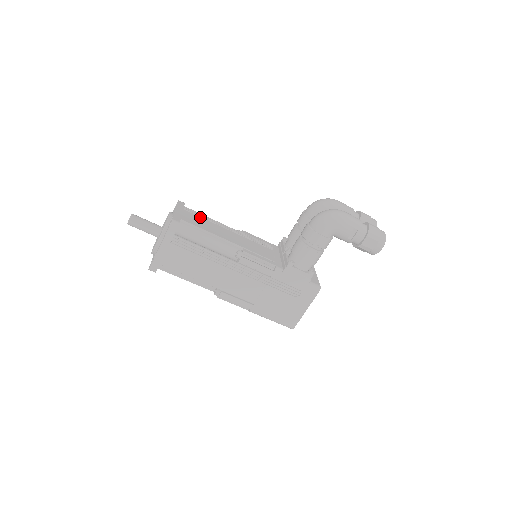
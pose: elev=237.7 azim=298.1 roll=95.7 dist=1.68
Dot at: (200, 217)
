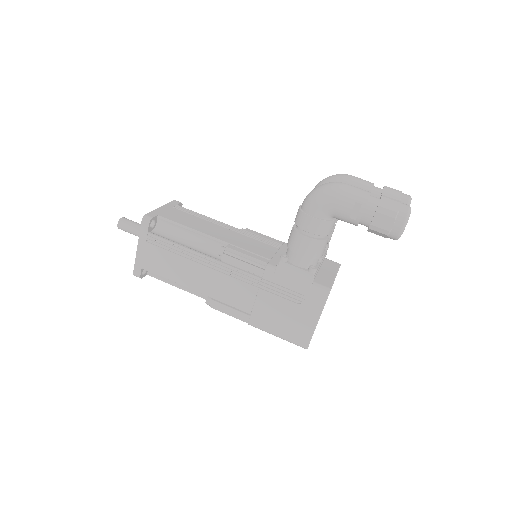
Dot at: (190, 214)
